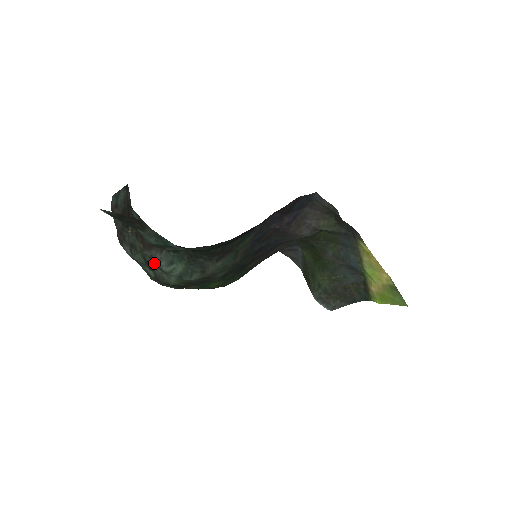
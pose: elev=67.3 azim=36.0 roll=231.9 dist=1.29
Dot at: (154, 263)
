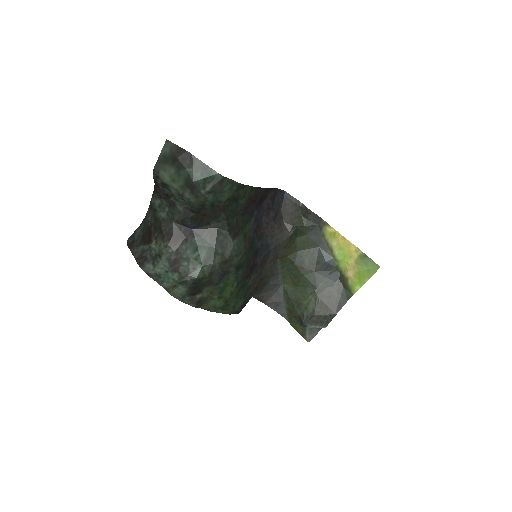
Dot at: (180, 257)
